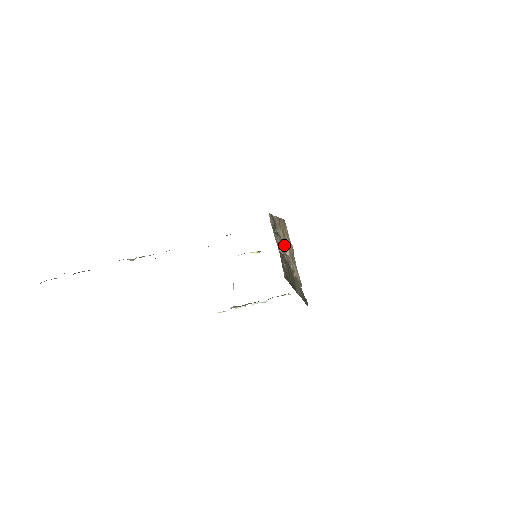
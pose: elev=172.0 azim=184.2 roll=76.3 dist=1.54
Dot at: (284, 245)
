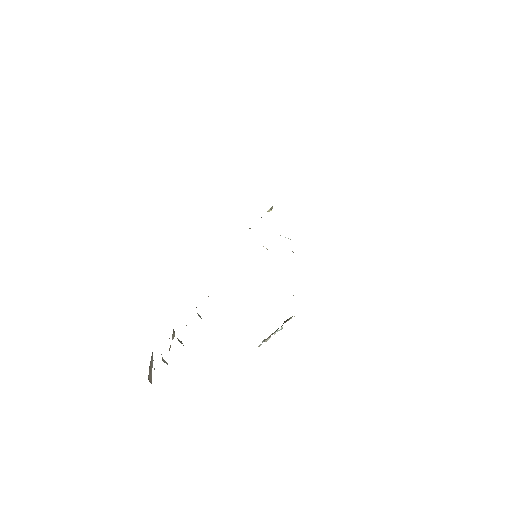
Dot at: (263, 246)
